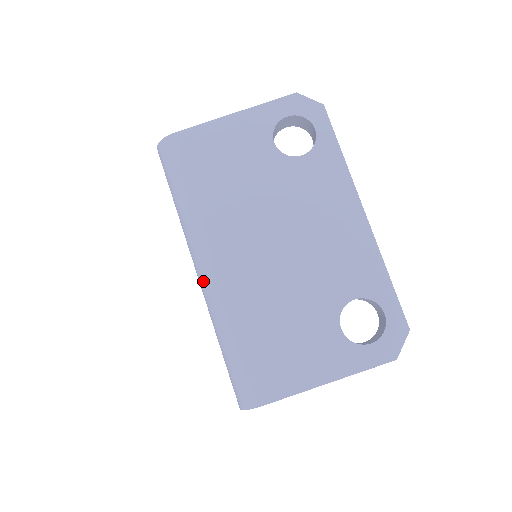
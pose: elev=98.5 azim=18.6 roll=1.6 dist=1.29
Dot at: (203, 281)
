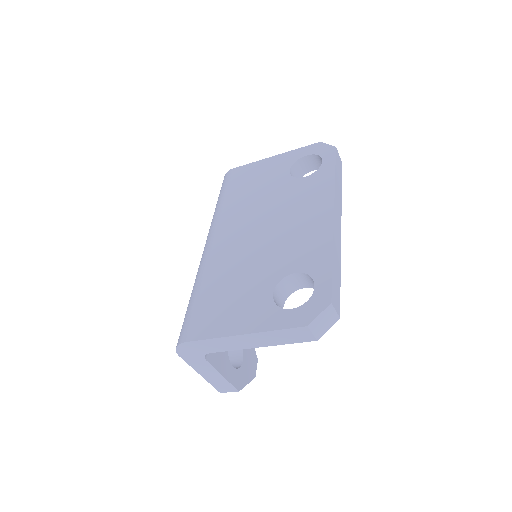
Dot at: occluded
